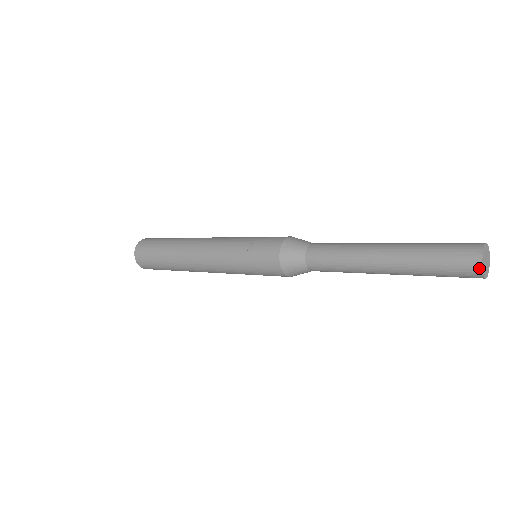
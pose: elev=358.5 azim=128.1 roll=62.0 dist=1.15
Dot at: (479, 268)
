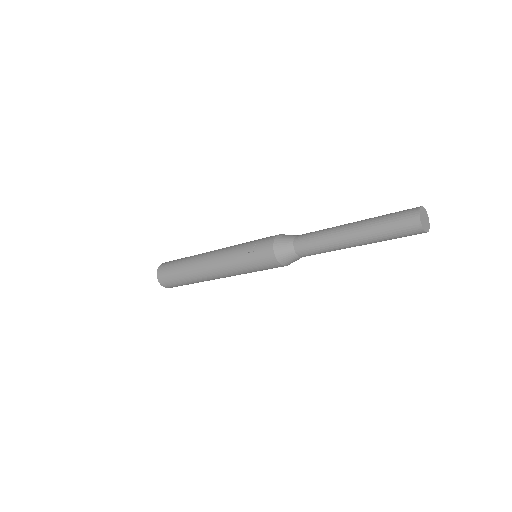
Dot at: (419, 225)
